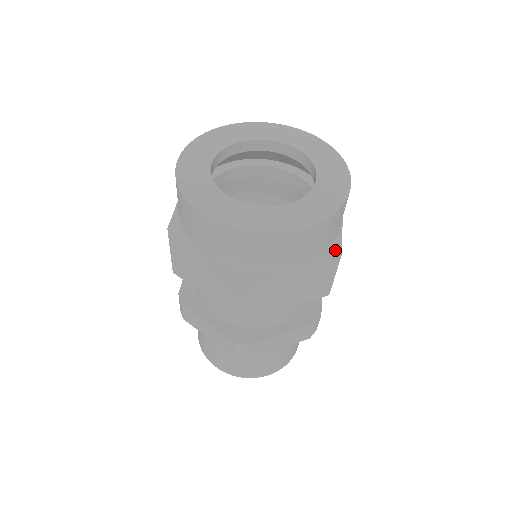
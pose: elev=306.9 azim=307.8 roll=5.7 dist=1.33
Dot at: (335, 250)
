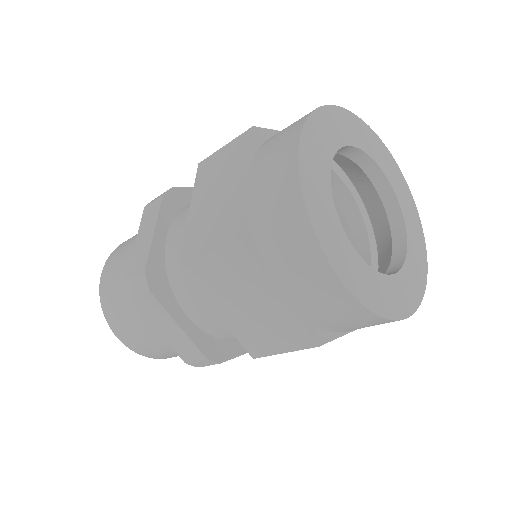
Dot at: (318, 336)
